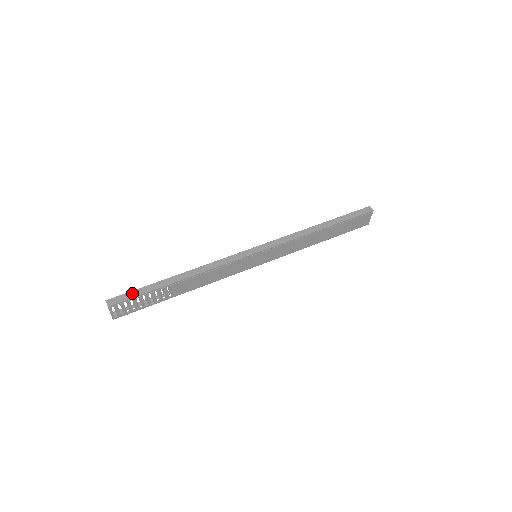
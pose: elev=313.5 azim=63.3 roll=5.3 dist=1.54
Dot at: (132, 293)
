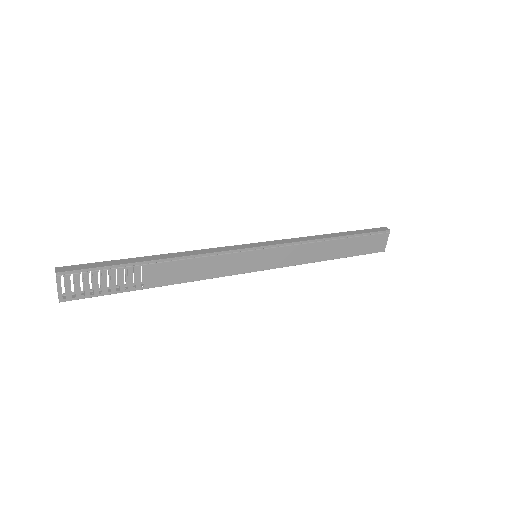
Dot at: (93, 264)
